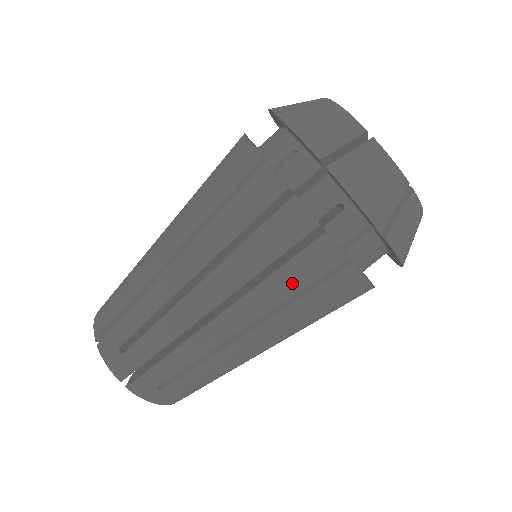
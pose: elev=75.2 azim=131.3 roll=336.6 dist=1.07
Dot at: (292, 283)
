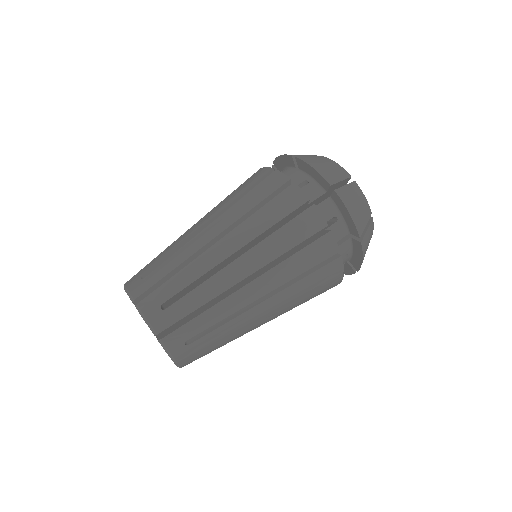
Dot at: (303, 264)
